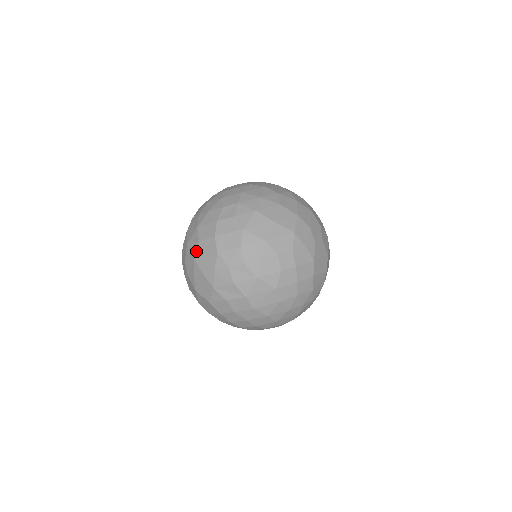
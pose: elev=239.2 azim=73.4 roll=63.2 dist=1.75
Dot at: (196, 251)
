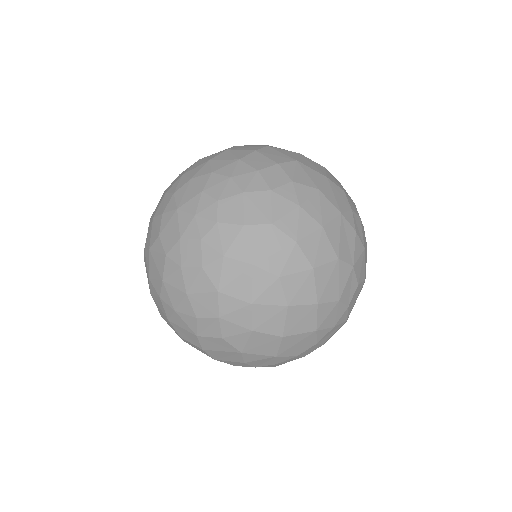
Dot at: occluded
